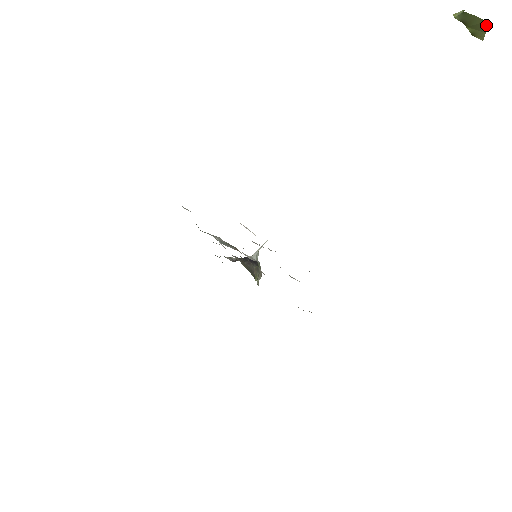
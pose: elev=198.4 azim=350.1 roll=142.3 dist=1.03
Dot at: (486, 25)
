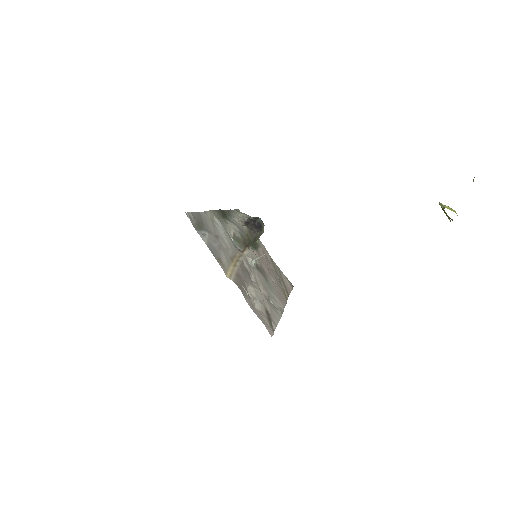
Dot at: occluded
